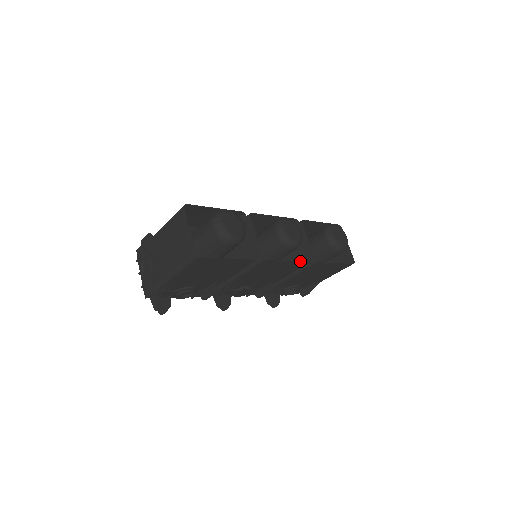
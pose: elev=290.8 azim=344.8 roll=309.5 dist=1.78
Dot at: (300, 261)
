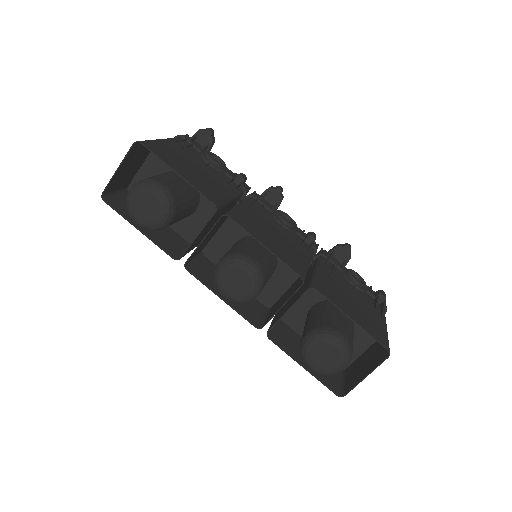
Dot at: (239, 313)
